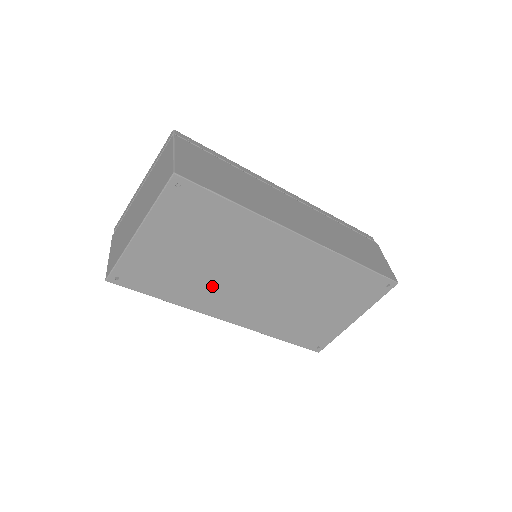
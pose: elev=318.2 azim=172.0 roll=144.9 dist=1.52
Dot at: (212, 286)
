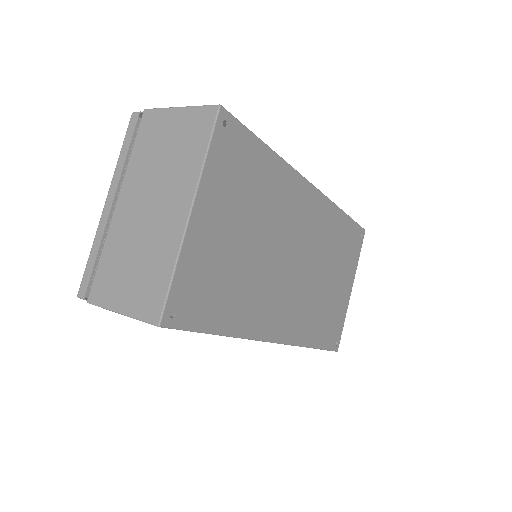
Dot at: (261, 287)
